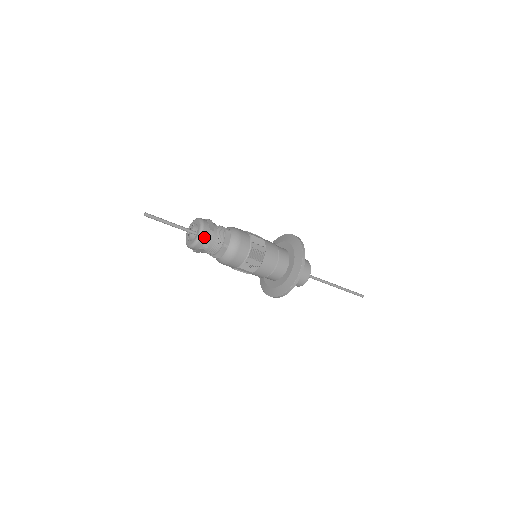
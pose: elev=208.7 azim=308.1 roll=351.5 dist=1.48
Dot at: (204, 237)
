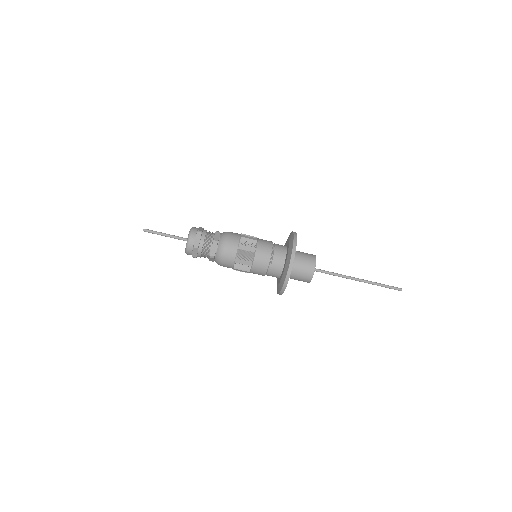
Dot at: (196, 228)
